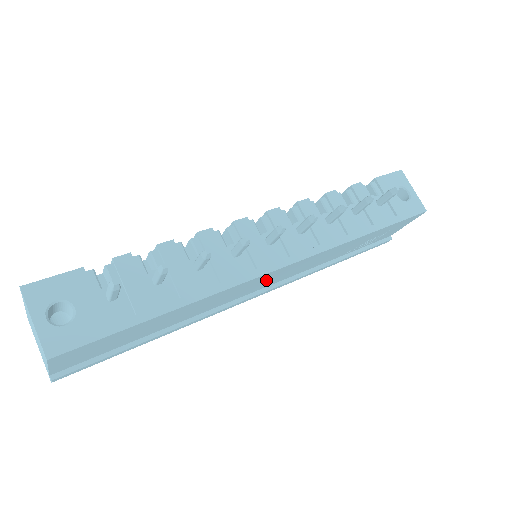
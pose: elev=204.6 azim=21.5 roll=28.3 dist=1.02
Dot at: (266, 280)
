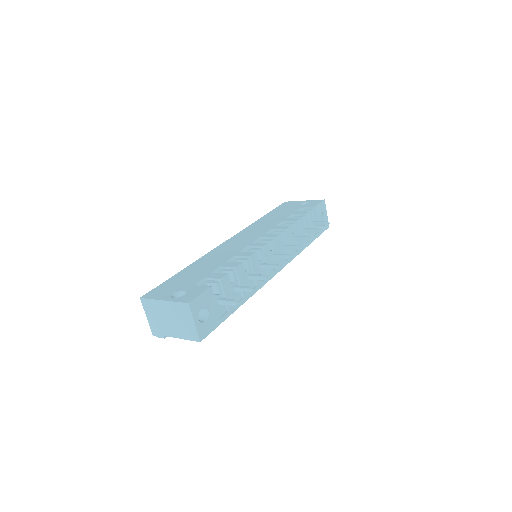
Dot at: occluded
